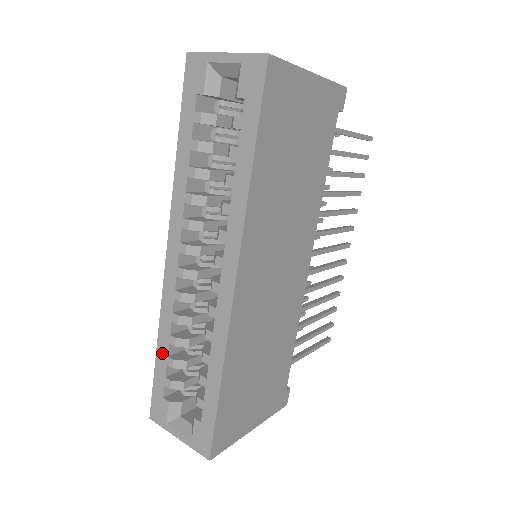
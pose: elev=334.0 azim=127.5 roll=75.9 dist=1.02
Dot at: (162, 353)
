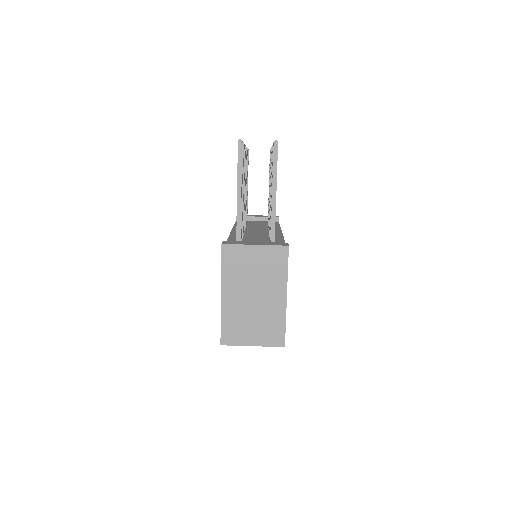
Dot at: occluded
